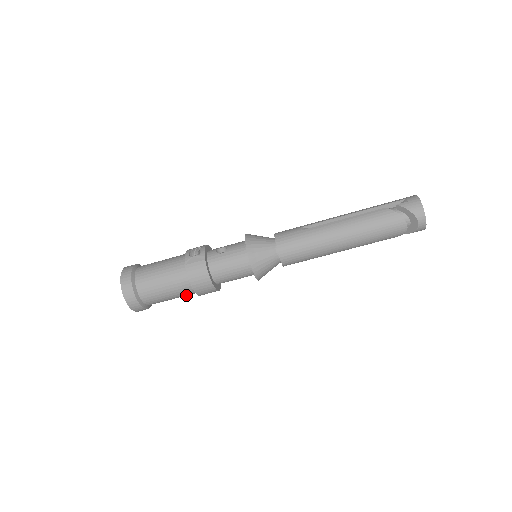
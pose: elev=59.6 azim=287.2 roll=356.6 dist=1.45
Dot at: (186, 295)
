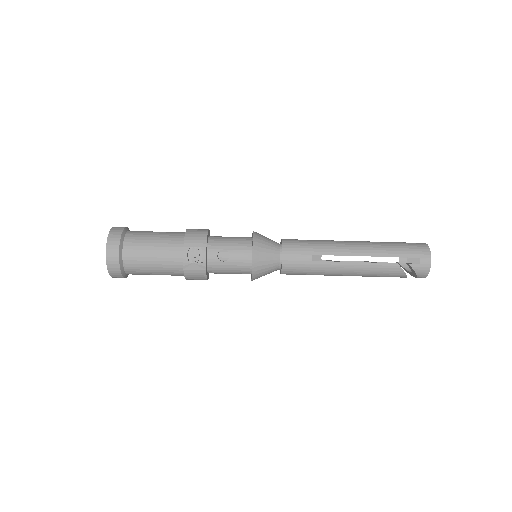
Dot at: occluded
